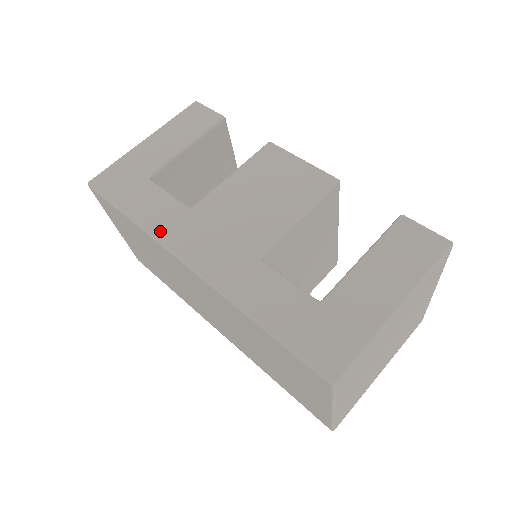
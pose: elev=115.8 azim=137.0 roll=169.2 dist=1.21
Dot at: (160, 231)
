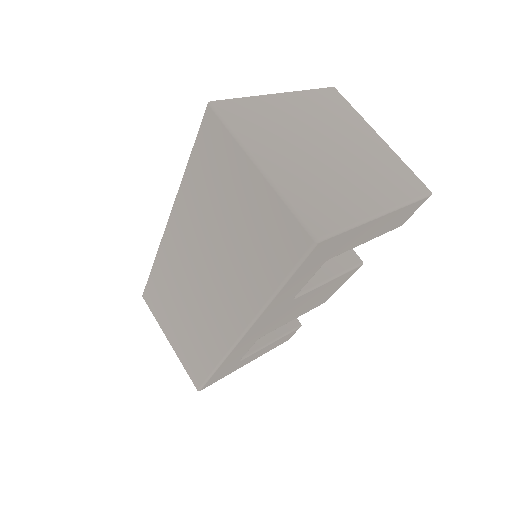
Dot at: occluded
